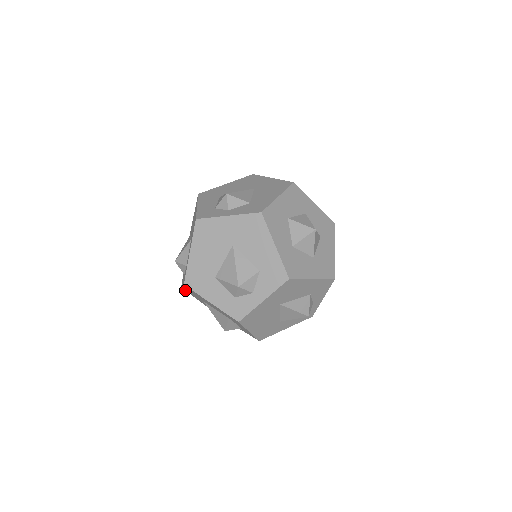
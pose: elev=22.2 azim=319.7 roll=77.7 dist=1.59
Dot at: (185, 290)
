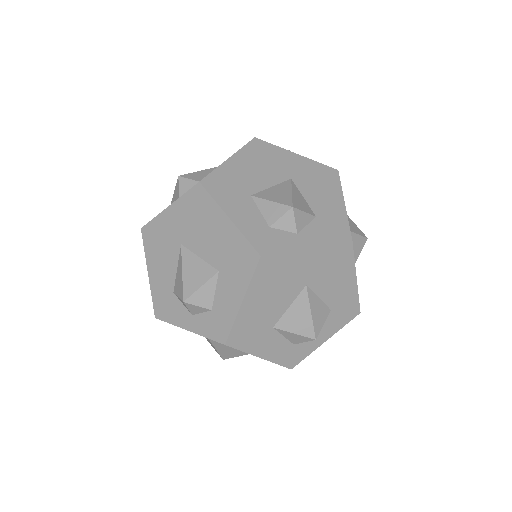
Dot at: occluded
